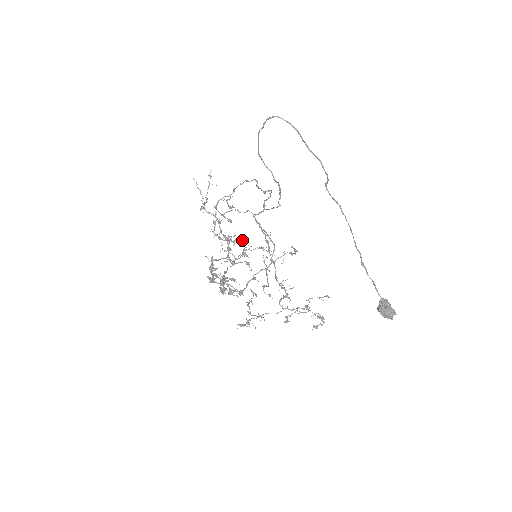
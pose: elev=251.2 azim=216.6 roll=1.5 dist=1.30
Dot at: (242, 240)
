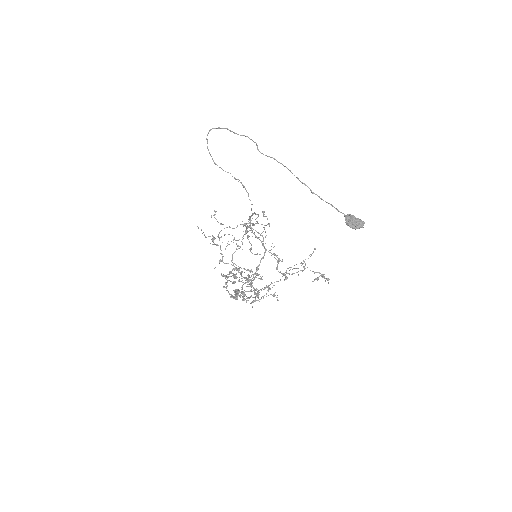
Dot at: (261, 277)
